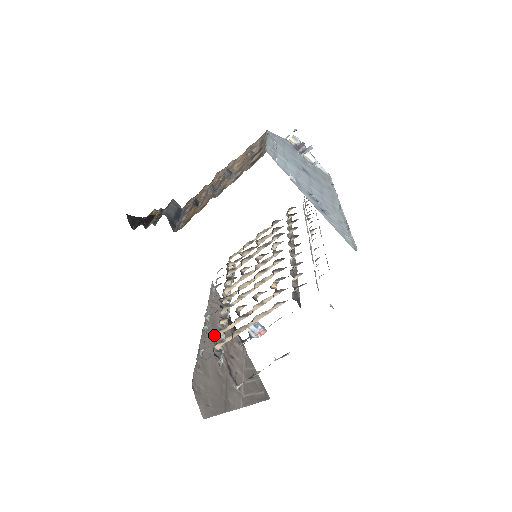
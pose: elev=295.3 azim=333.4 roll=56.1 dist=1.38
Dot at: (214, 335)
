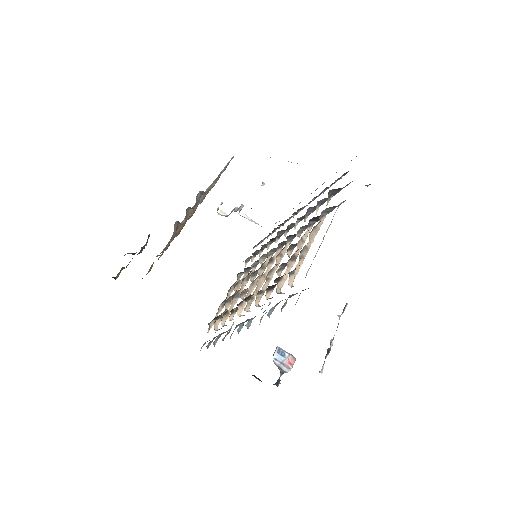
Dot at: occluded
